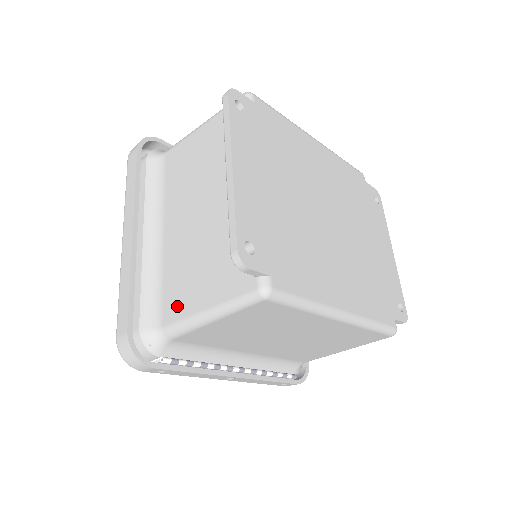
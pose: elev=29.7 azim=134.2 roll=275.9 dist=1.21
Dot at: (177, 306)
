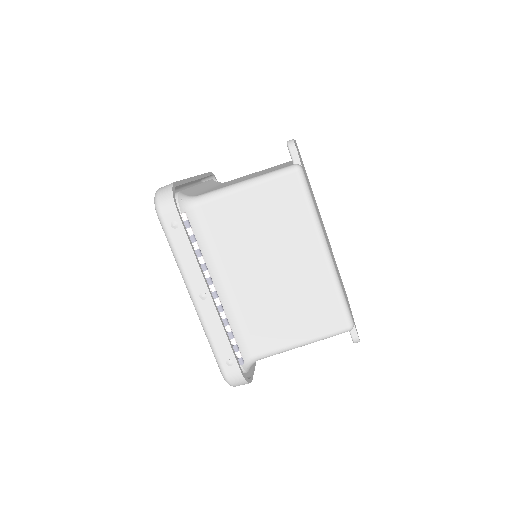
Dot at: occluded
